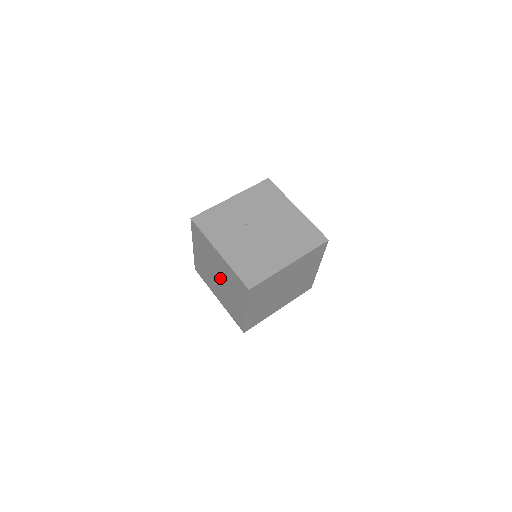
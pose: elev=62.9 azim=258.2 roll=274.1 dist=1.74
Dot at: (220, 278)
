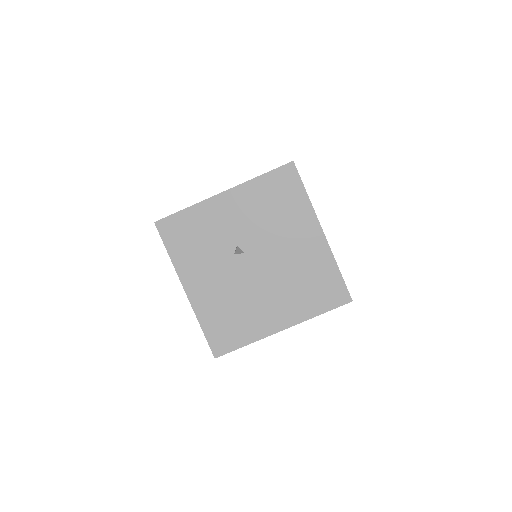
Dot at: occluded
